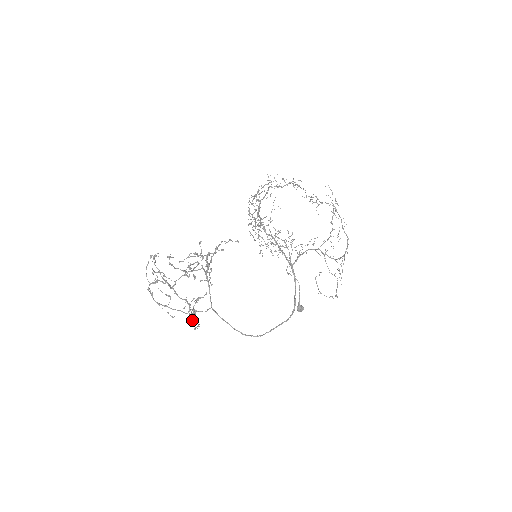
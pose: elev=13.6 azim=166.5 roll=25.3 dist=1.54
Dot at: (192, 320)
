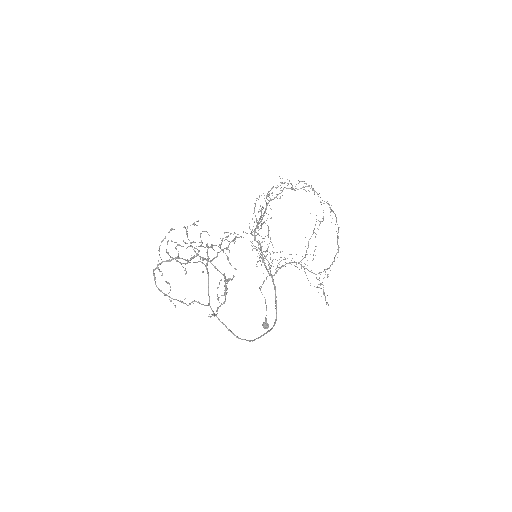
Dot at: (224, 301)
